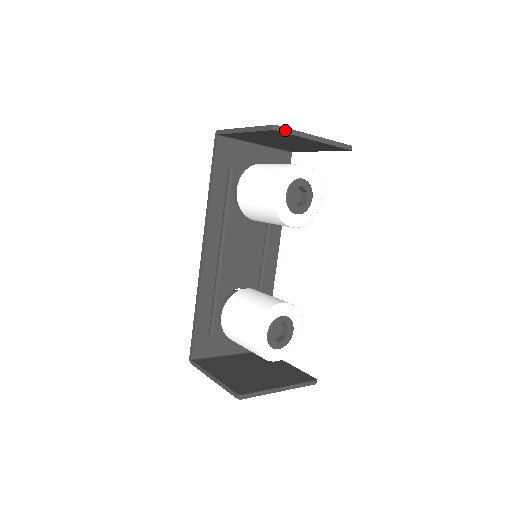
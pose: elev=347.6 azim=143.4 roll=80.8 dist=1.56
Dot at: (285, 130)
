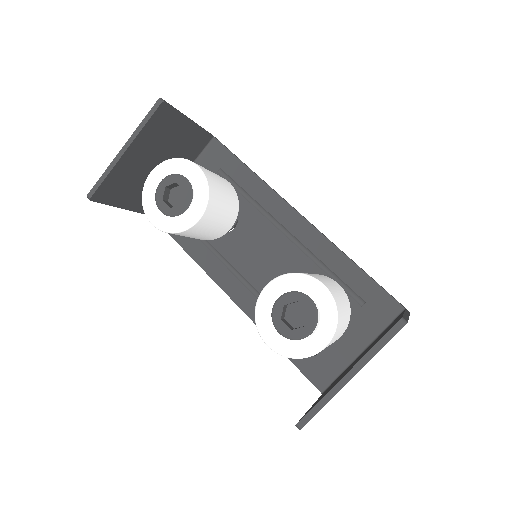
Dot at: (96, 187)
